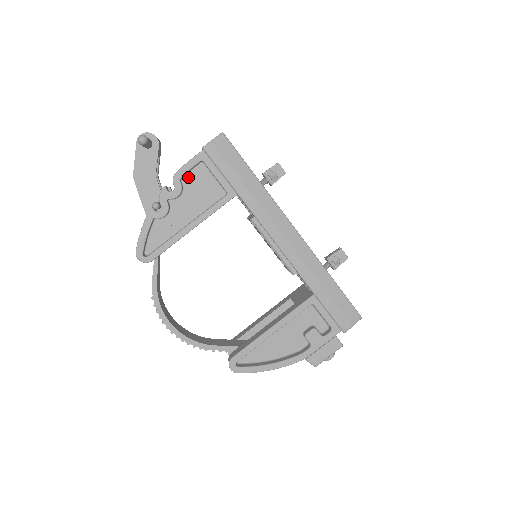
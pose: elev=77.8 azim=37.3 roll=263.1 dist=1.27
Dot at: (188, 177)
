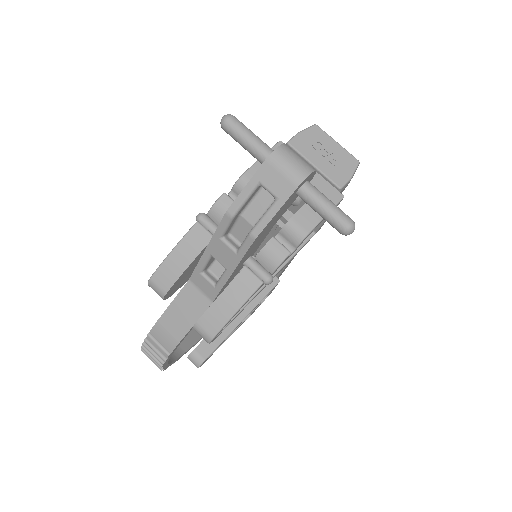
Dot at: occluded
